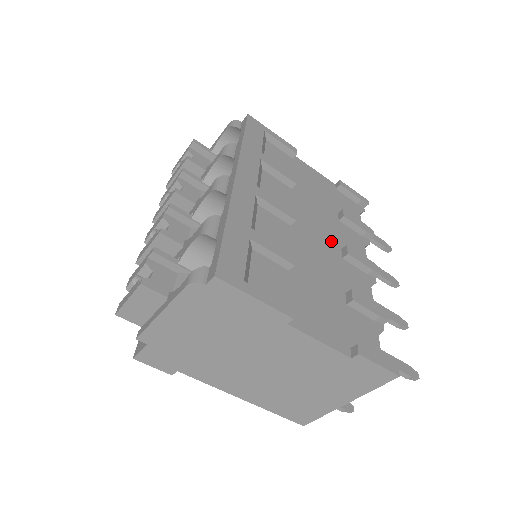
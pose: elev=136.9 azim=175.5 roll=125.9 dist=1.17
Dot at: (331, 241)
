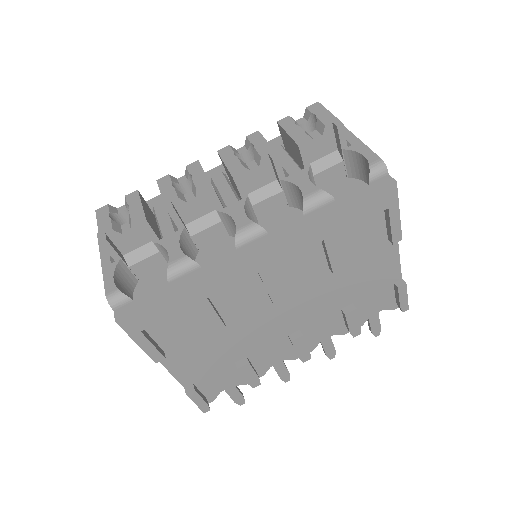
Dot at: (299, 321)
